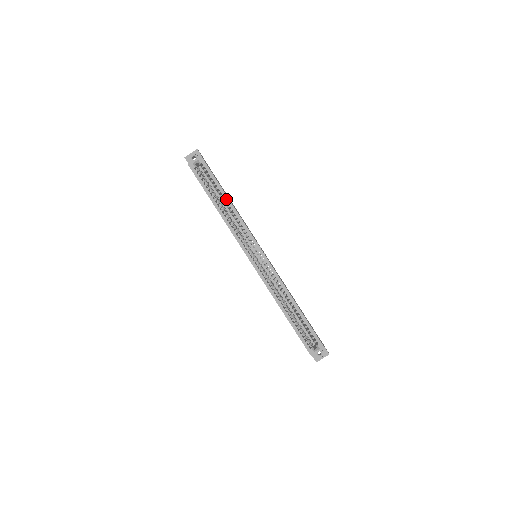
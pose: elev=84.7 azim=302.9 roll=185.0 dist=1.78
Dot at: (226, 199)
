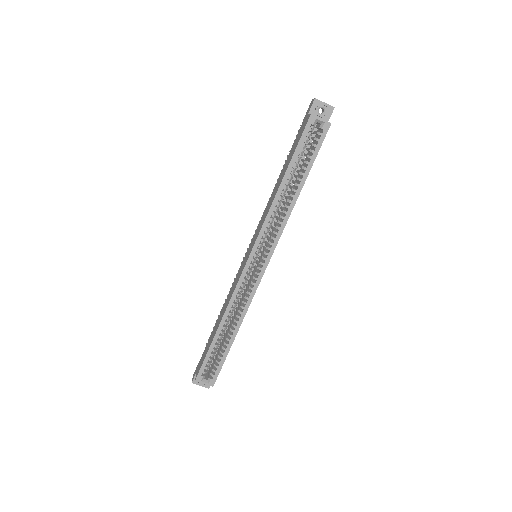
Dot at: (299, 187)
